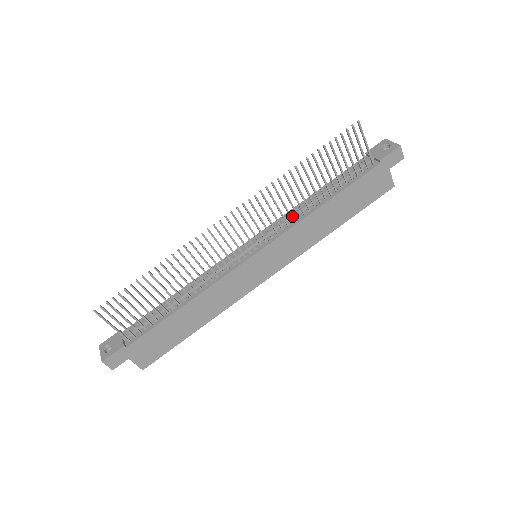
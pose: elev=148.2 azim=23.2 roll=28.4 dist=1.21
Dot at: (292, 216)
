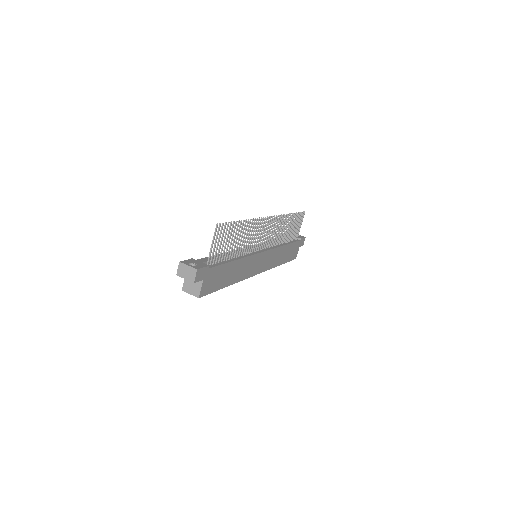
Dot at: occluded
